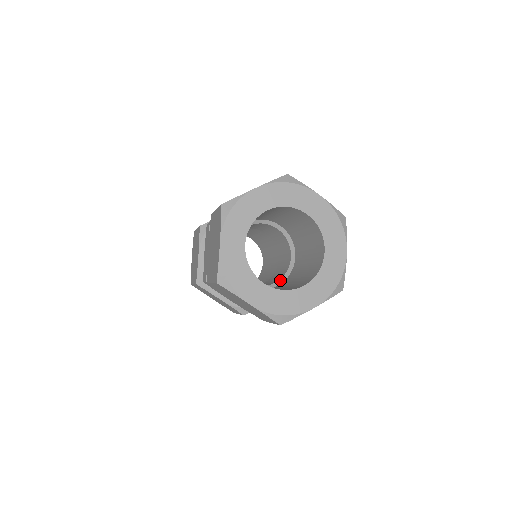
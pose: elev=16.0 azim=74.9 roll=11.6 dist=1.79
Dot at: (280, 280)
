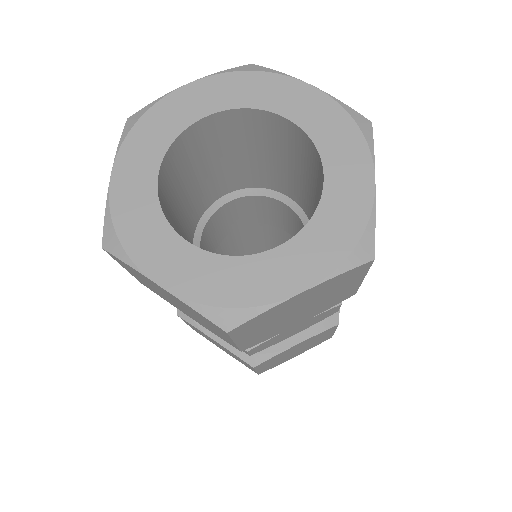
Dot at: occluded
